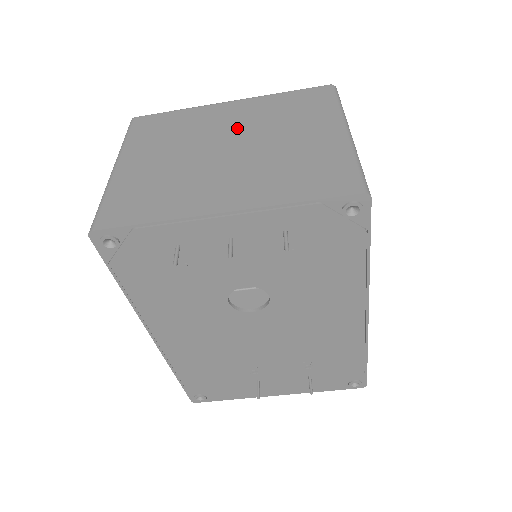
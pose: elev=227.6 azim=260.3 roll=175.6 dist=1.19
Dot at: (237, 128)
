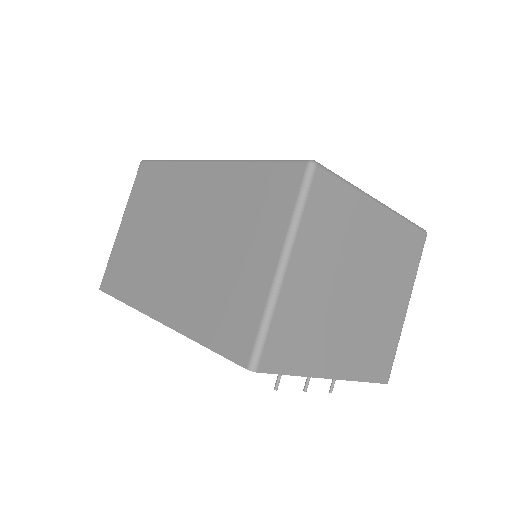
Dot at: (371, 262)
